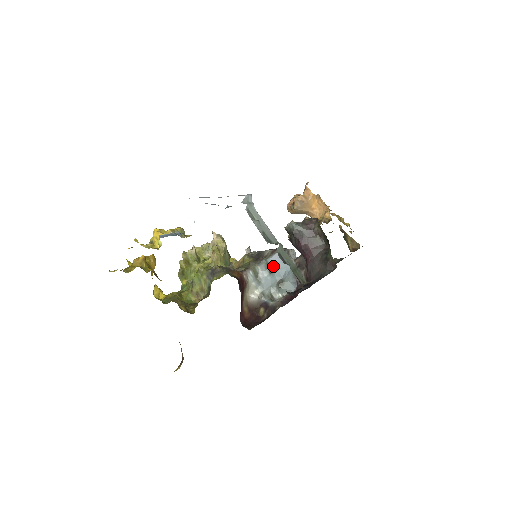
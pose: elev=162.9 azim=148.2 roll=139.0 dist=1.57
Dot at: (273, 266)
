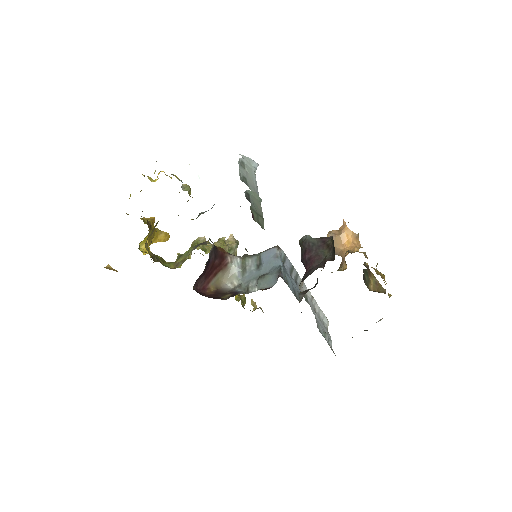
Dot at: (263, 260)
